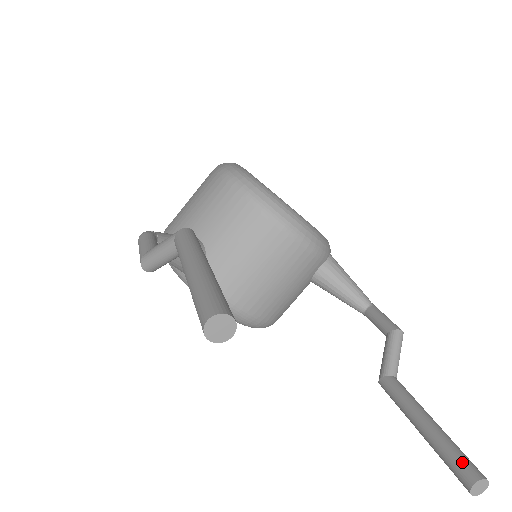
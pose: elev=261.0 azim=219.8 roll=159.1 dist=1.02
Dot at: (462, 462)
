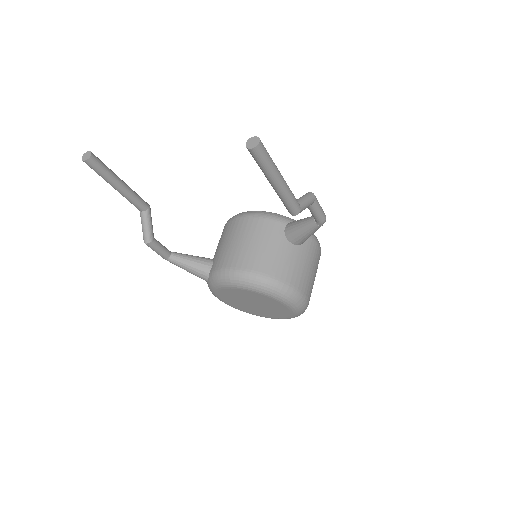
Dot at: occluded
